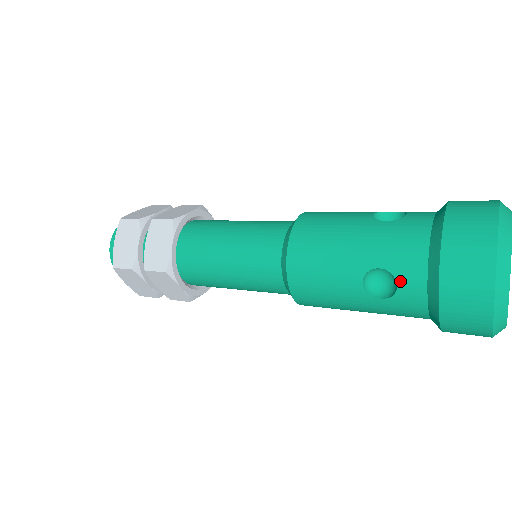
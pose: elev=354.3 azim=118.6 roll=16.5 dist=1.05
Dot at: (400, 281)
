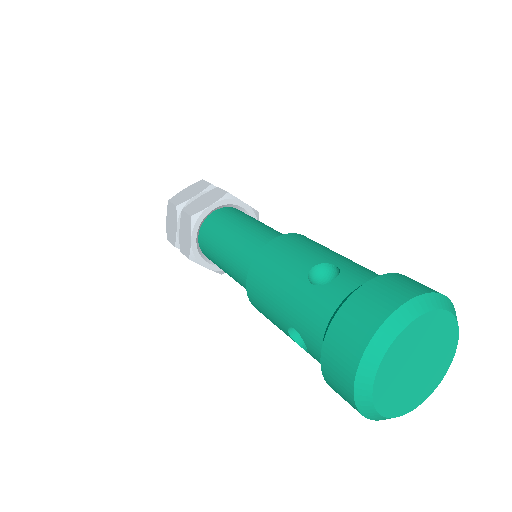
Dot at: (308, 347)
